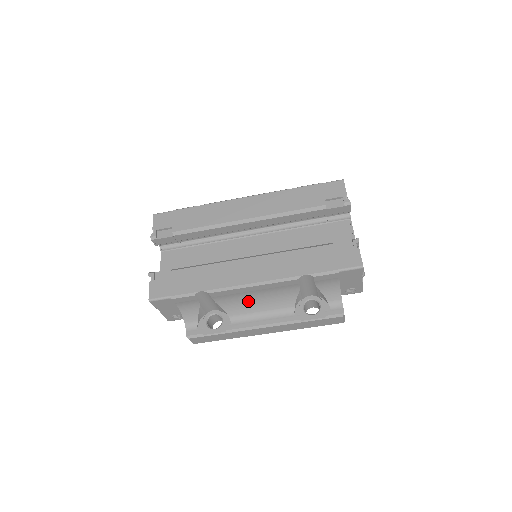
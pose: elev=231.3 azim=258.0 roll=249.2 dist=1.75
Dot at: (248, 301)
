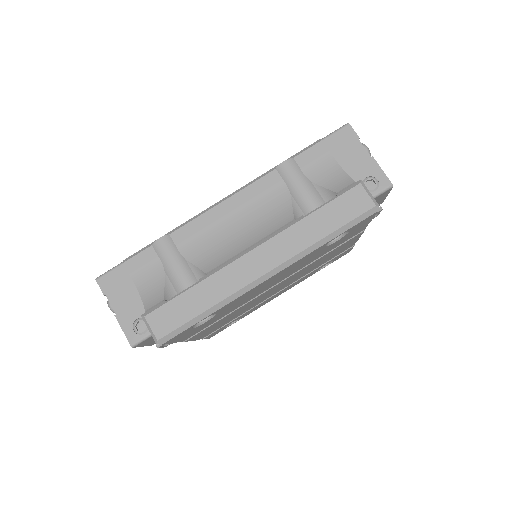
Dot at: (228, 240)
